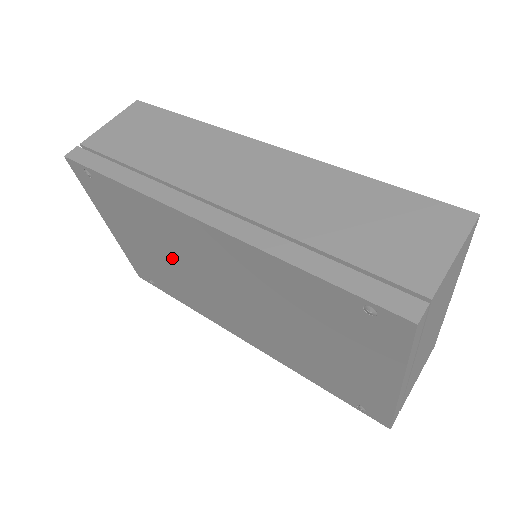
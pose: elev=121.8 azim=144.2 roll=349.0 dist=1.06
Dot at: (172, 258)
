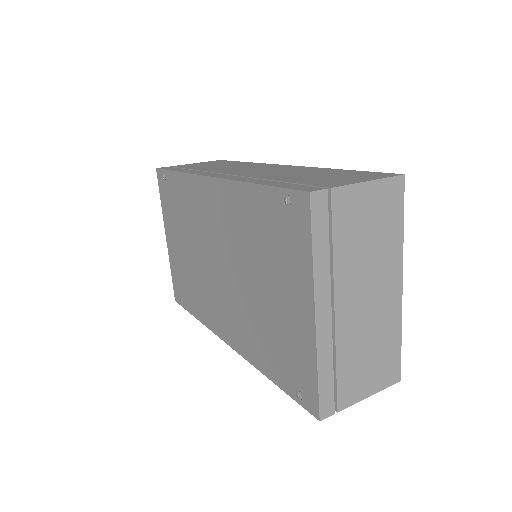
Dot at: (194, 246)
